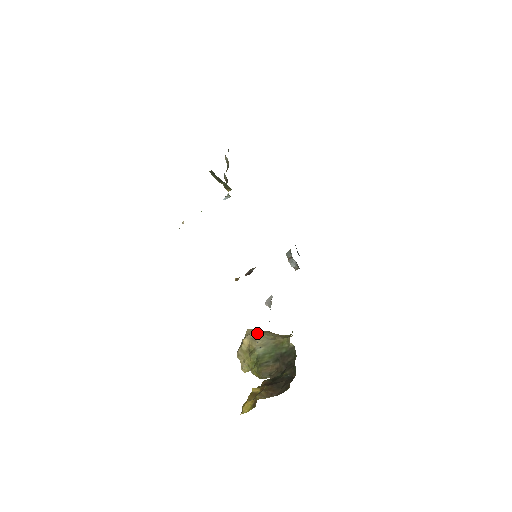
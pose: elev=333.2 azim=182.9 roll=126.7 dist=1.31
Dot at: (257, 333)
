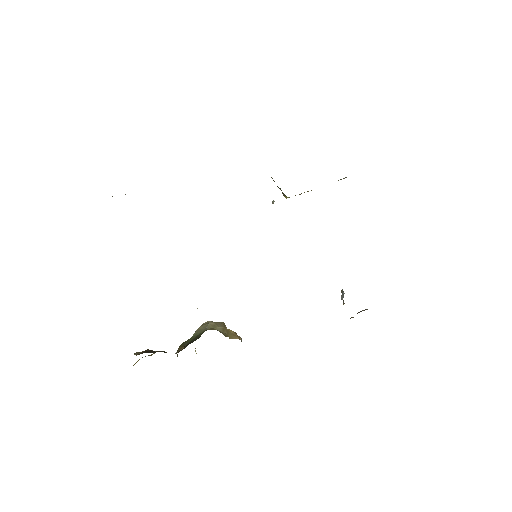
Dot at: (210, 322)
